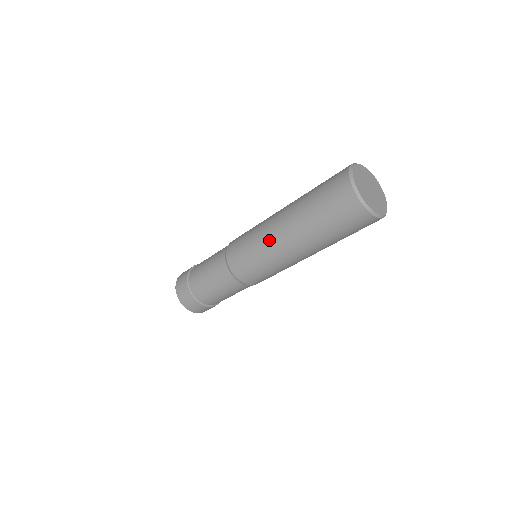
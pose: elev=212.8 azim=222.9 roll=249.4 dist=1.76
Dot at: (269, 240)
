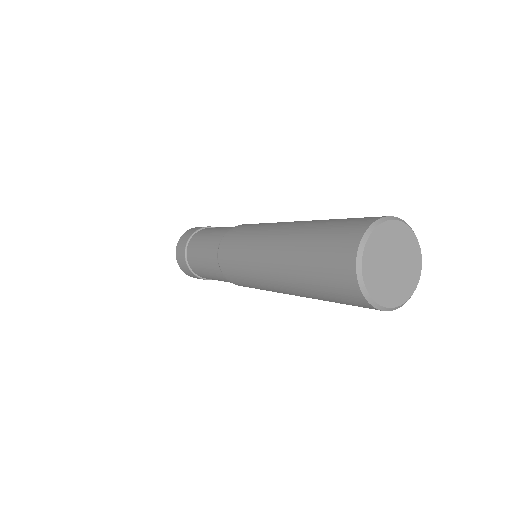
Dot at: occluded
